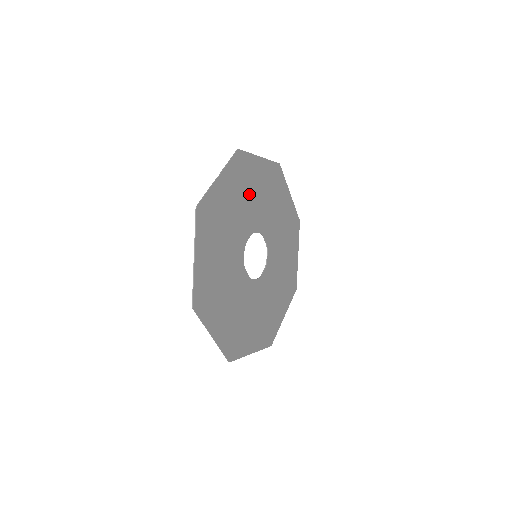
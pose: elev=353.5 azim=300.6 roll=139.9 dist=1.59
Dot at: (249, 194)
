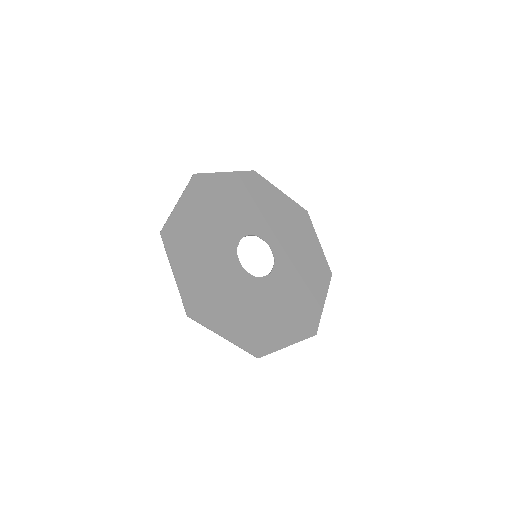
Dot at: (259, 206)
